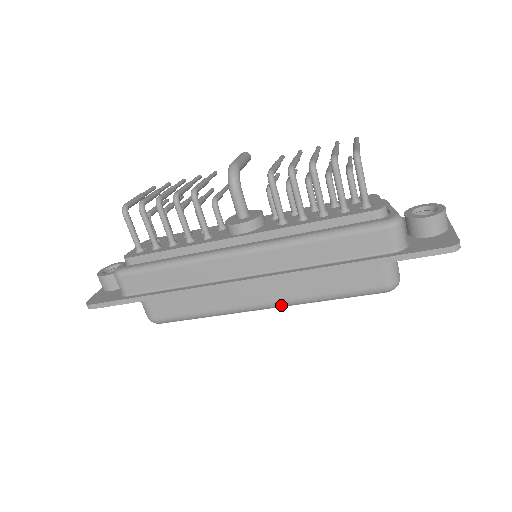
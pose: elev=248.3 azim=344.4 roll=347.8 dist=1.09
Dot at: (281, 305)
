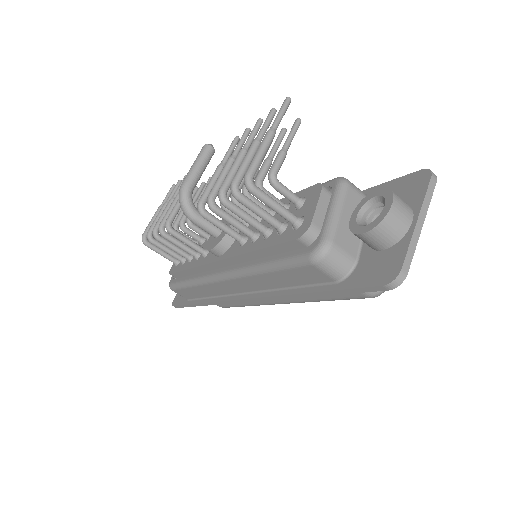
Dot at: occluded
